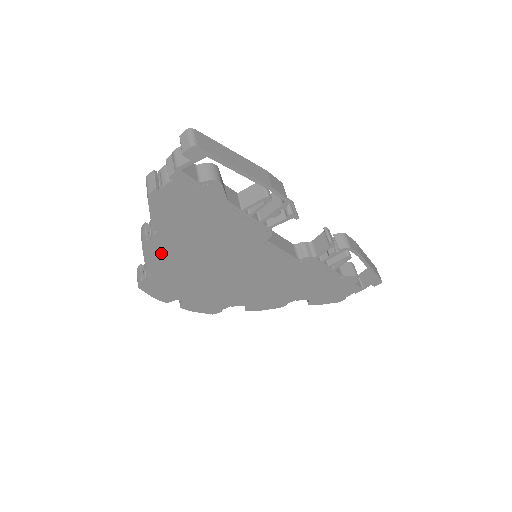
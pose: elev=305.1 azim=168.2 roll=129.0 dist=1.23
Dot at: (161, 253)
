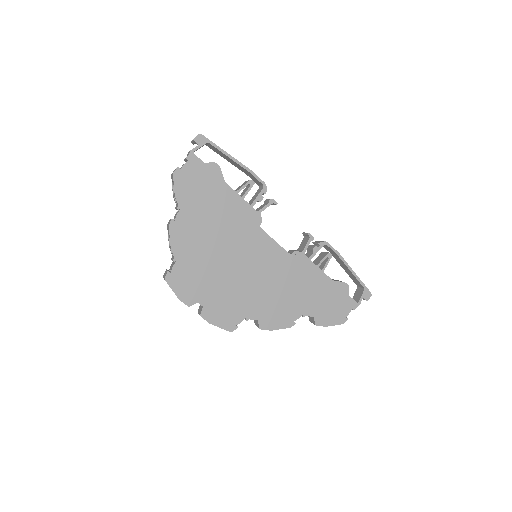
Dot at: (183, 235)
